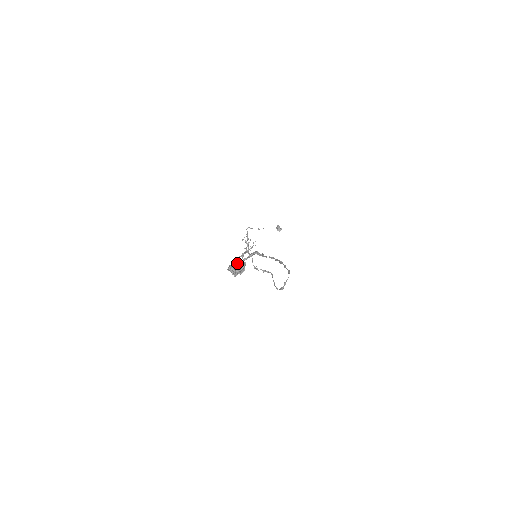
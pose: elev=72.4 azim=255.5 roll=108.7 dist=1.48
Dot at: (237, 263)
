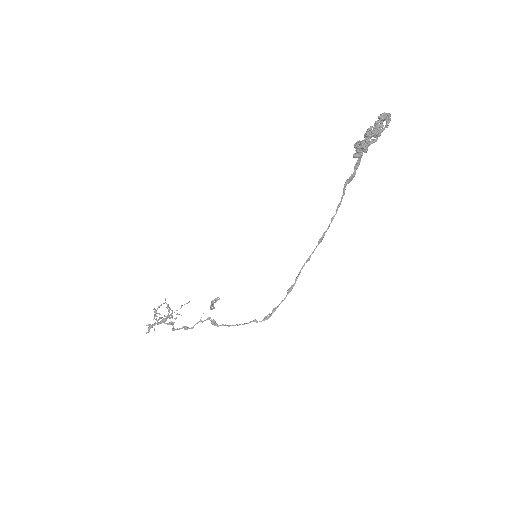
Dot at: occluded
